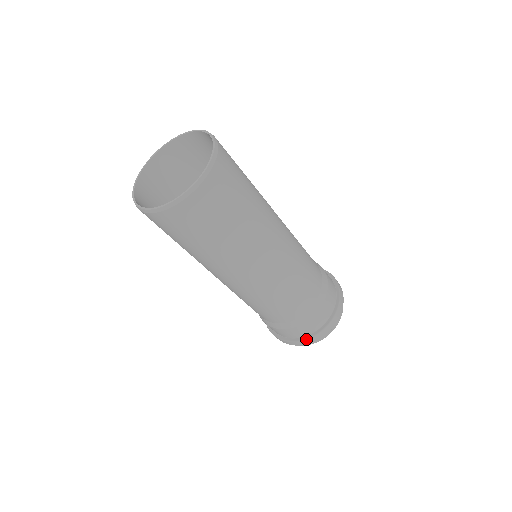
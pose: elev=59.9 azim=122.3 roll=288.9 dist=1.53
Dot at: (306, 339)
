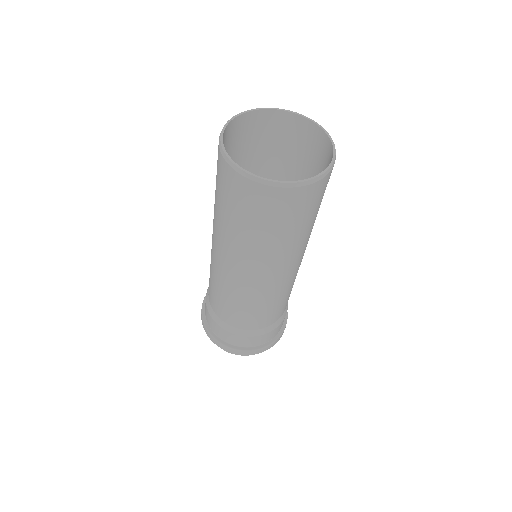
Dot at: (237, 349)
